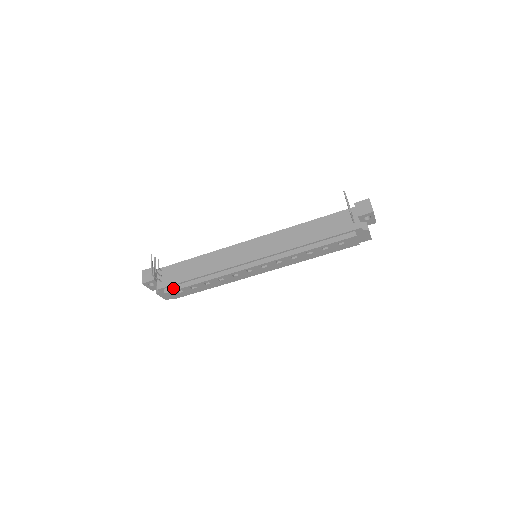
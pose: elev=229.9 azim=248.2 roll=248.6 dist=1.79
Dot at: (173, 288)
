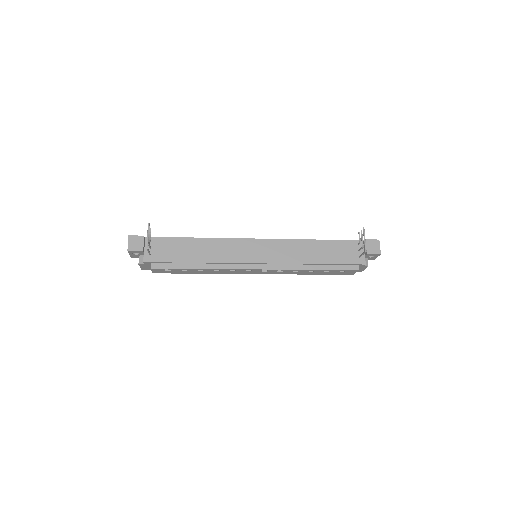
Dot at: (162, 265)
